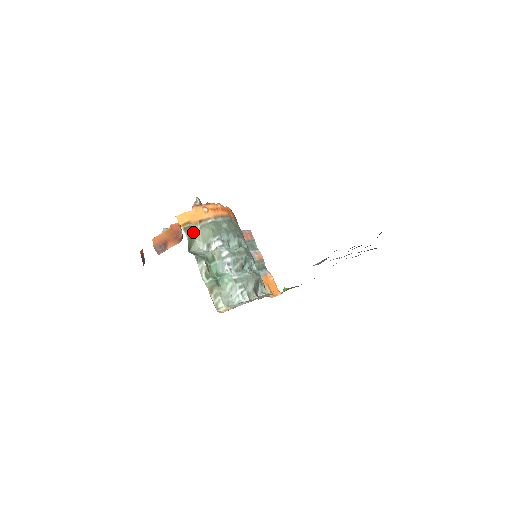
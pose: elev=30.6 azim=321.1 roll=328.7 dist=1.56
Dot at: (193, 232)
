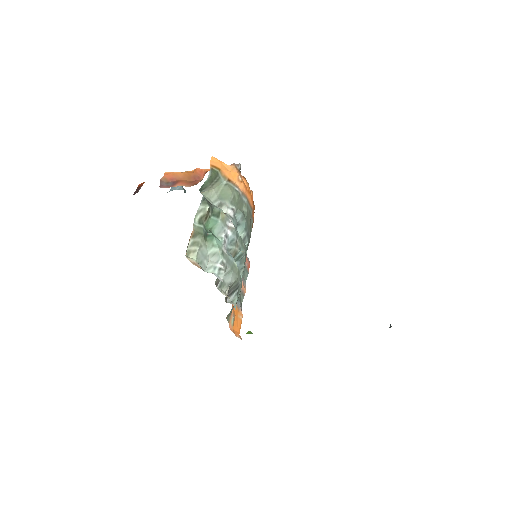
Dot at: (217, 180)
